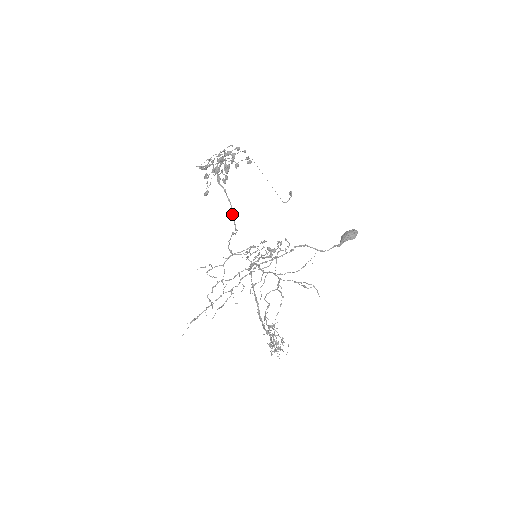
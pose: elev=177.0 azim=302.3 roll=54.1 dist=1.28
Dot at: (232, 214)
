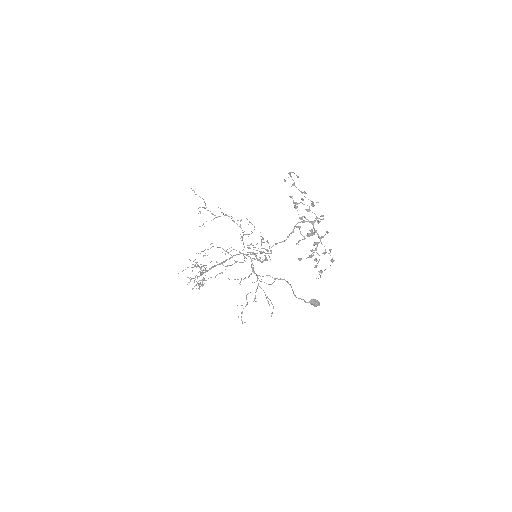
Dot at: (279, 242)
